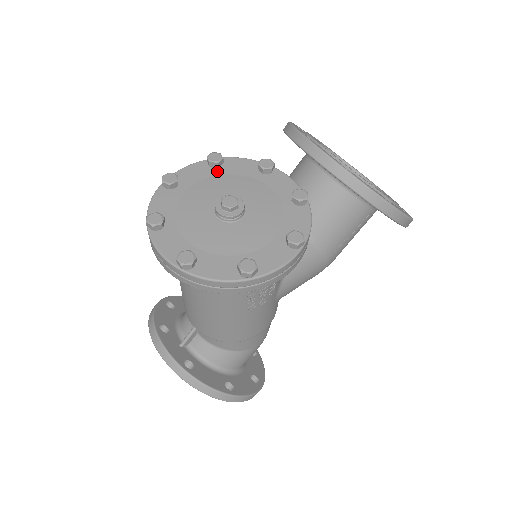
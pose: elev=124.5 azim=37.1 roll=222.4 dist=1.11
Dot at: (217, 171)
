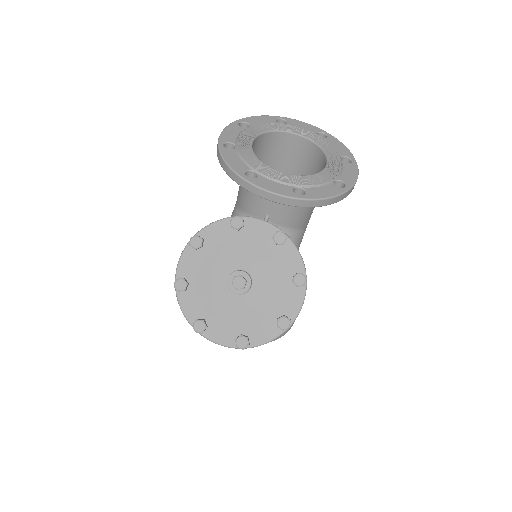
Dot at: (204, 250)
